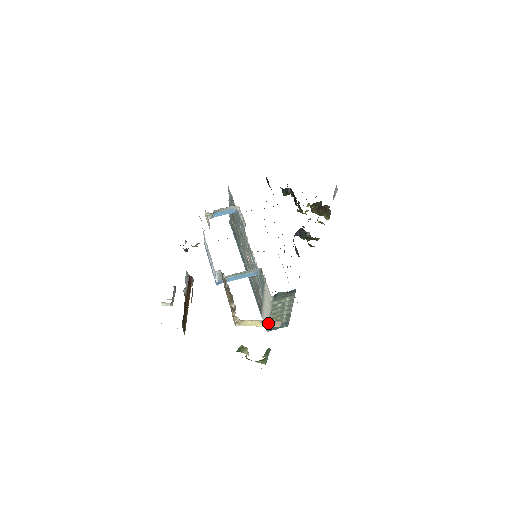
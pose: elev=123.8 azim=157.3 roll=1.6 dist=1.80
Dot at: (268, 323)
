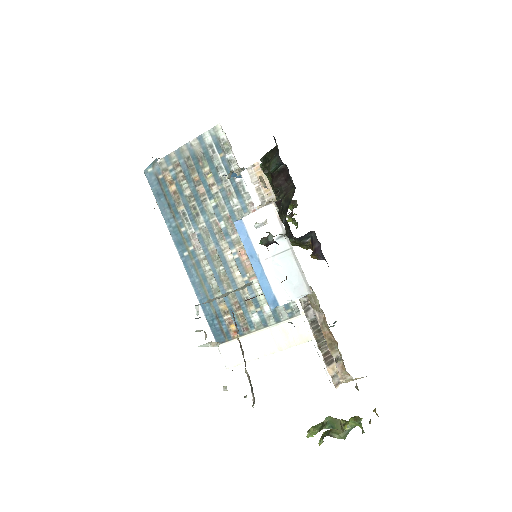
Dot at: occluded
